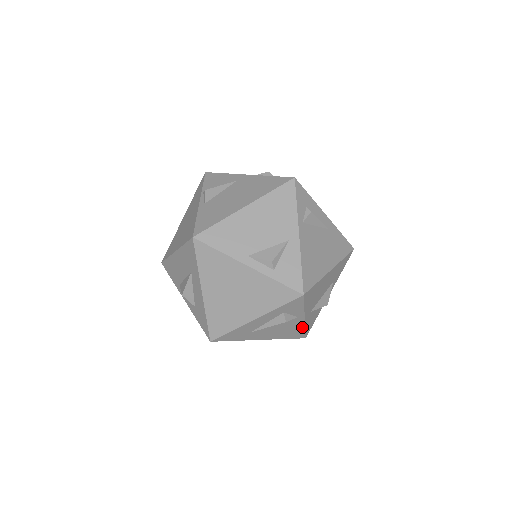
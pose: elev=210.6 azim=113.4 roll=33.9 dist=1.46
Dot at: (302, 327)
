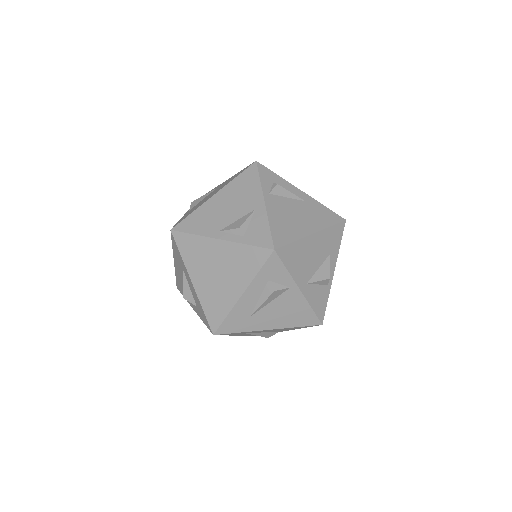
Dot at: (306, 305)
